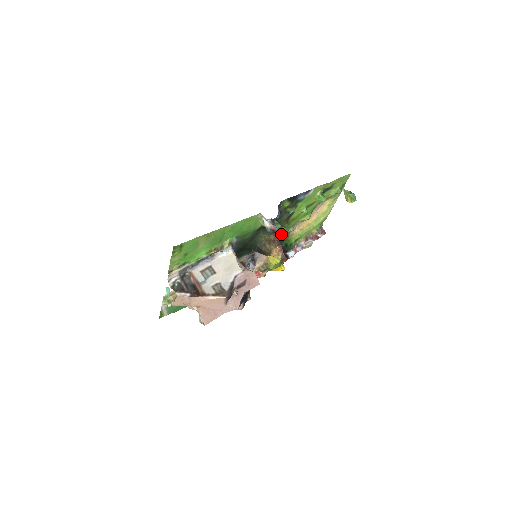
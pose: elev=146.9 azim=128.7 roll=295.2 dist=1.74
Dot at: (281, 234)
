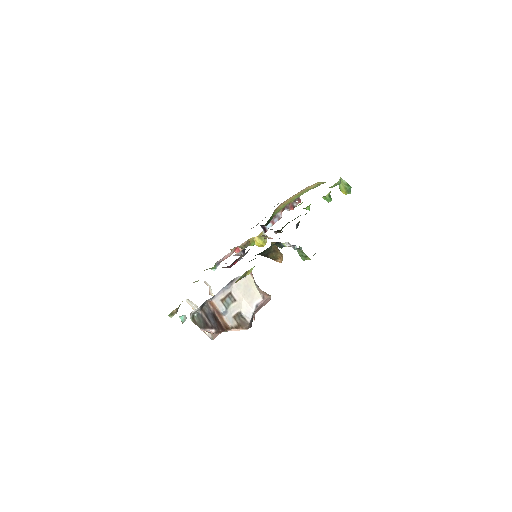
Dot at: occluded
